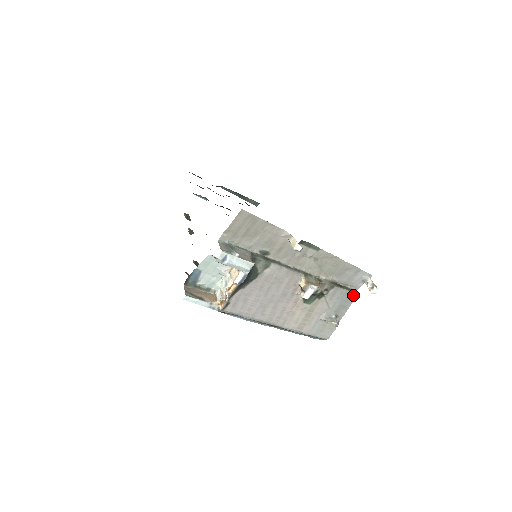
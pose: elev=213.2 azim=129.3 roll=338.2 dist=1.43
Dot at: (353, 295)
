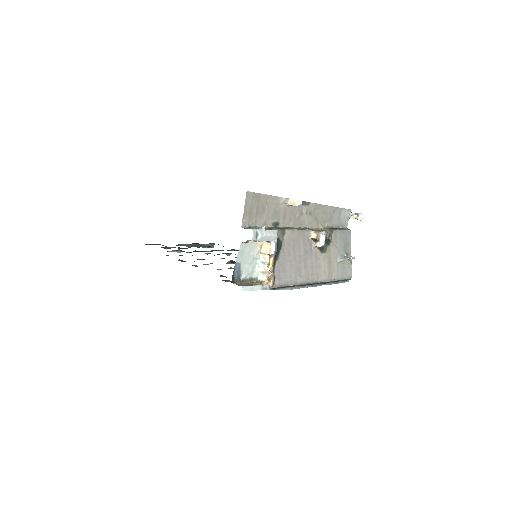
Dot at: (348, 232)
